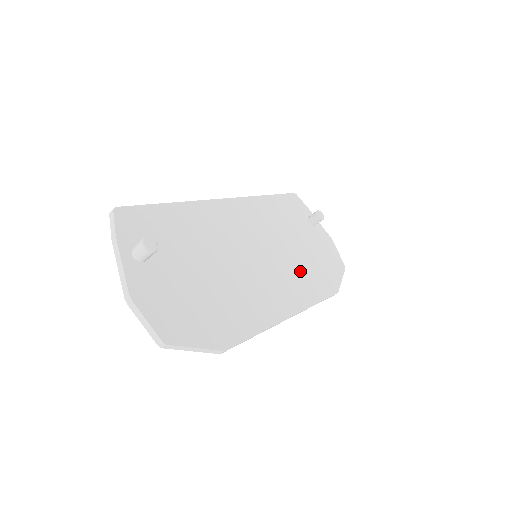
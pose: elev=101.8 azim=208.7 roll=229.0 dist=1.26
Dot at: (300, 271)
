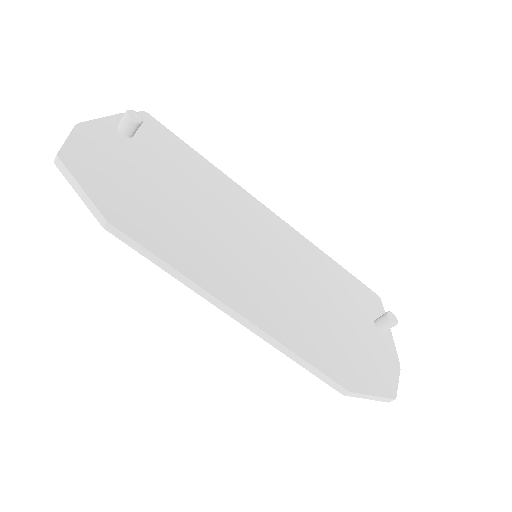
Dot at: (305, 317)
